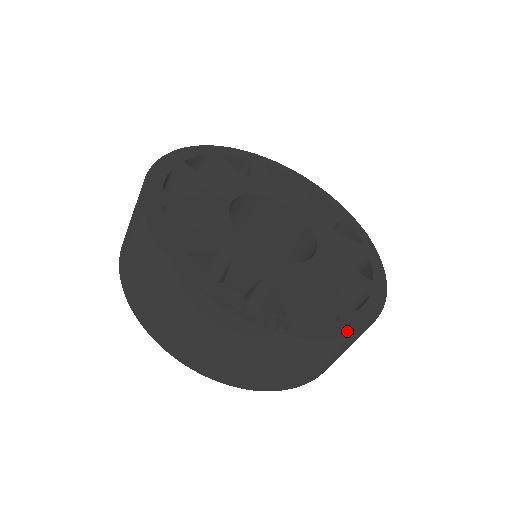
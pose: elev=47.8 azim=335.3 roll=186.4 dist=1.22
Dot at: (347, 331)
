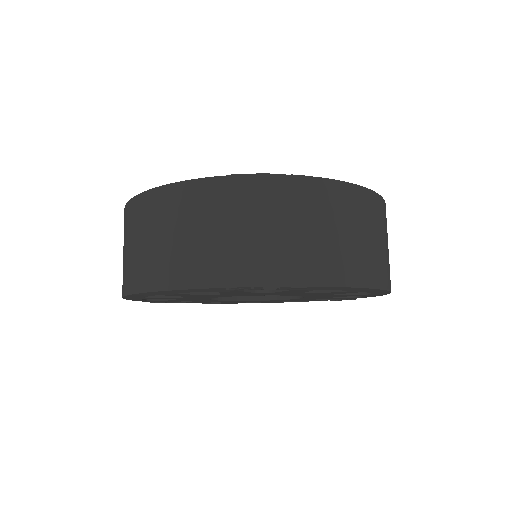
Dot at: occluded
